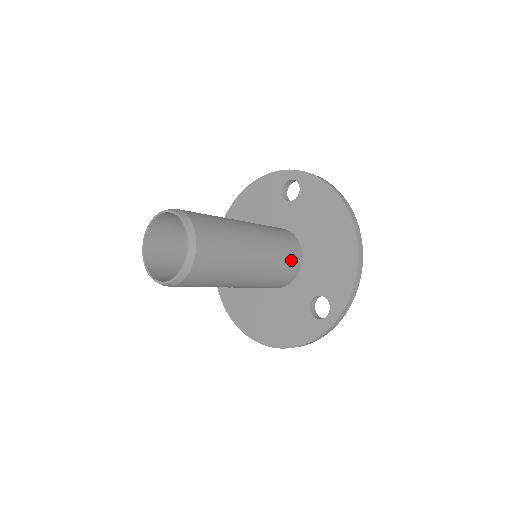
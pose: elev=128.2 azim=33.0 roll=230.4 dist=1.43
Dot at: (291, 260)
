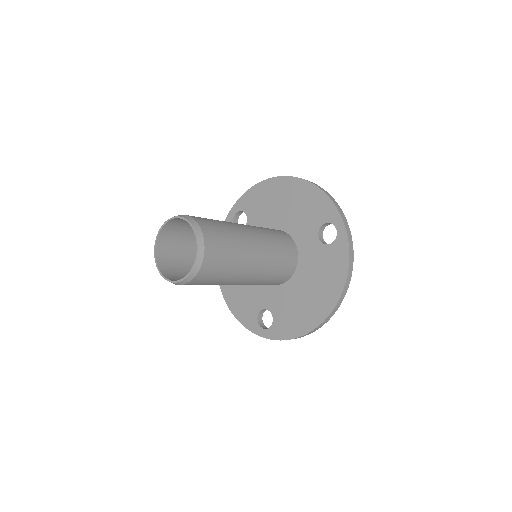
Dot at: (275, 282)
